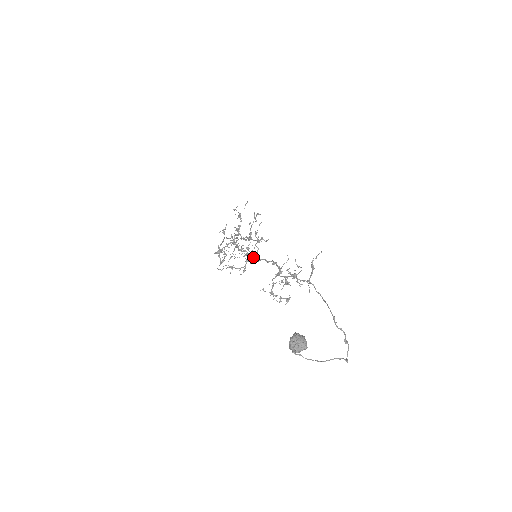
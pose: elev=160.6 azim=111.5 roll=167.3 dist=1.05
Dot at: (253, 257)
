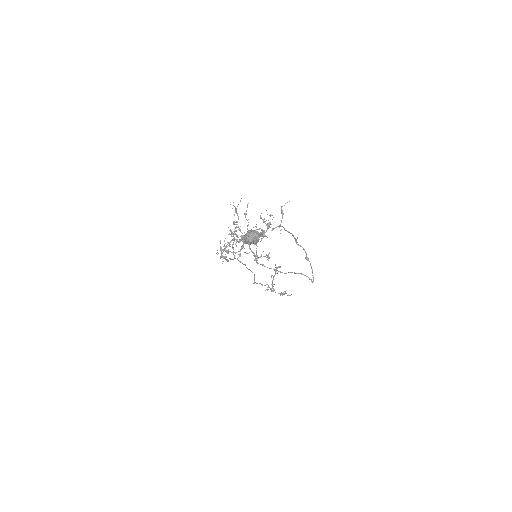
Dot at: occluded
